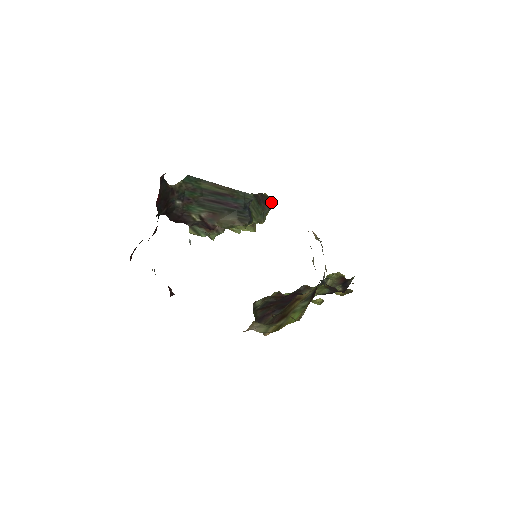
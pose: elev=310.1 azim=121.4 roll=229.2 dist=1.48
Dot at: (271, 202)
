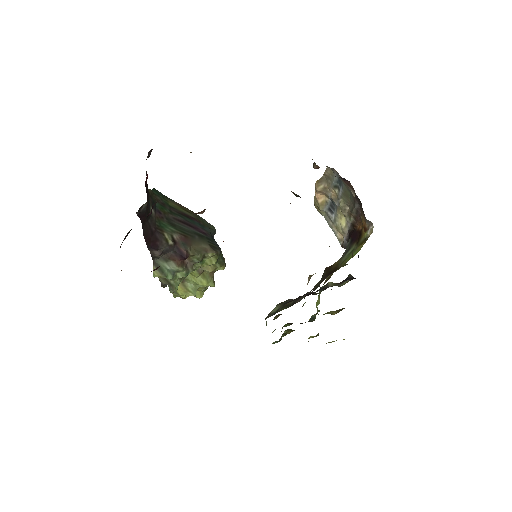
Dot at: occluded
